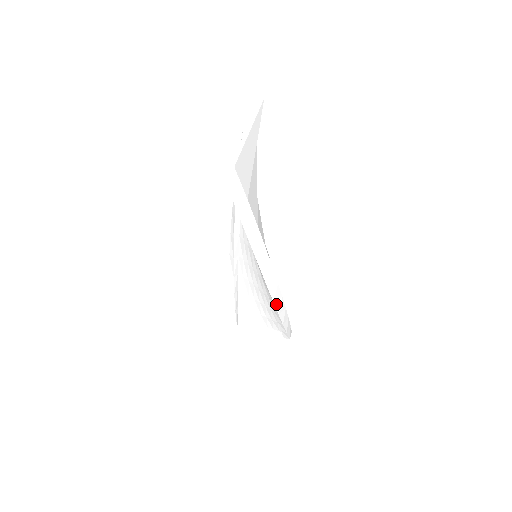
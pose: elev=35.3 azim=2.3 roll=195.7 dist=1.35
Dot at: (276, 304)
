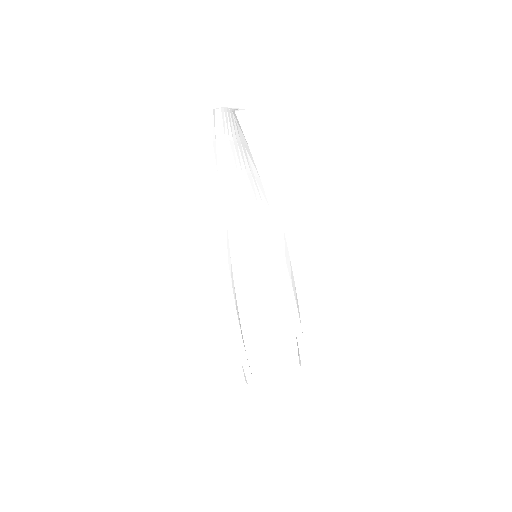
Dot at: (293, 290)
